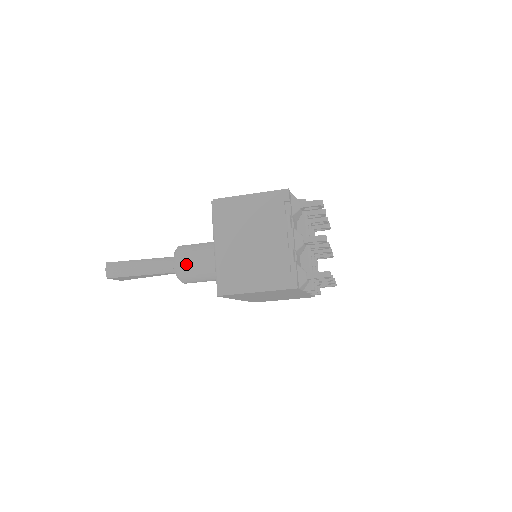
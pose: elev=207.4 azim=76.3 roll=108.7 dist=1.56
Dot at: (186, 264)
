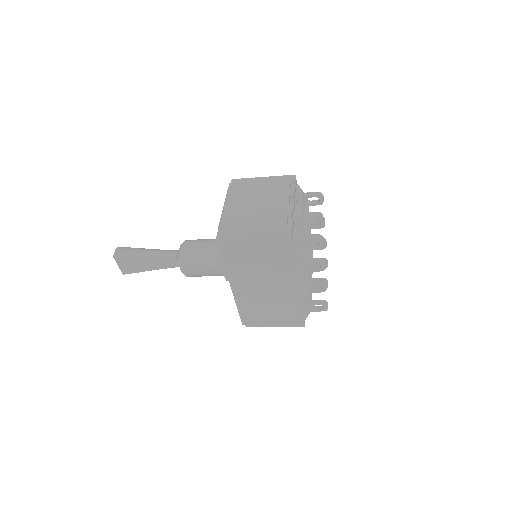
Dot at: (191, 247)
